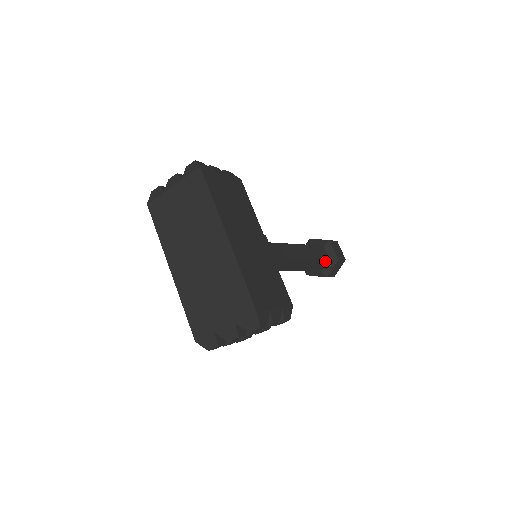
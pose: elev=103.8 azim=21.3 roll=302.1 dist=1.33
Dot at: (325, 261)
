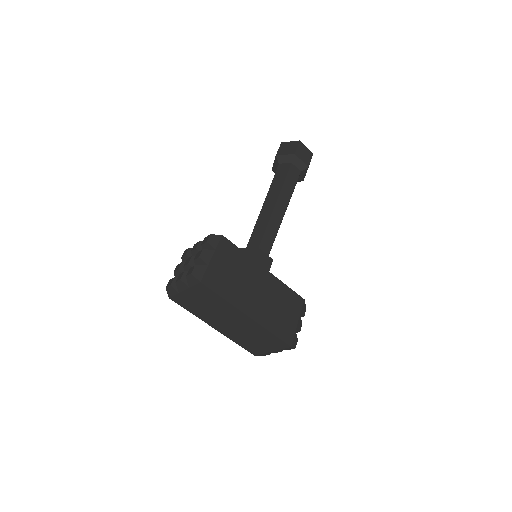
Dot at: (298, 176)
